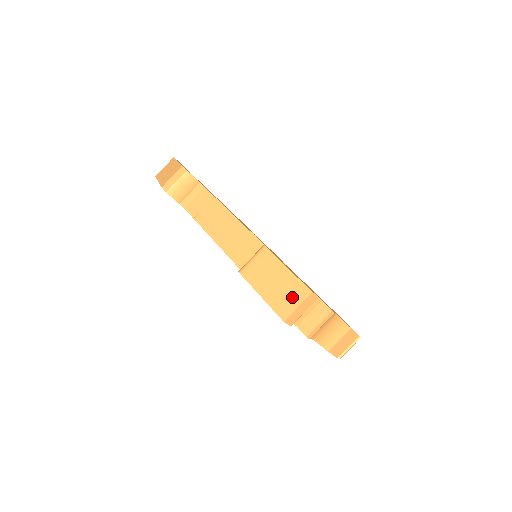
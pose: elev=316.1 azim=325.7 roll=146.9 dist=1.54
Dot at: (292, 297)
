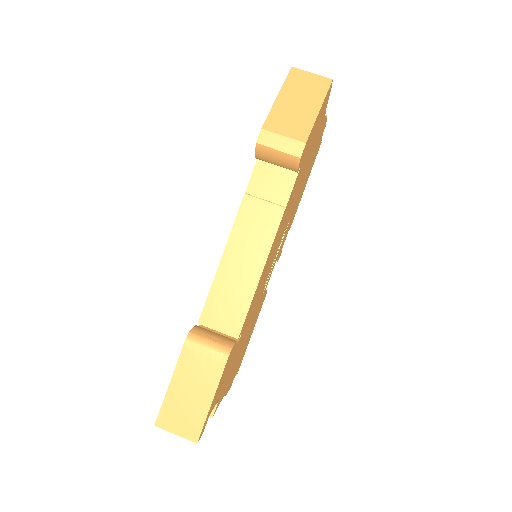
Dot at: (183, 423)
